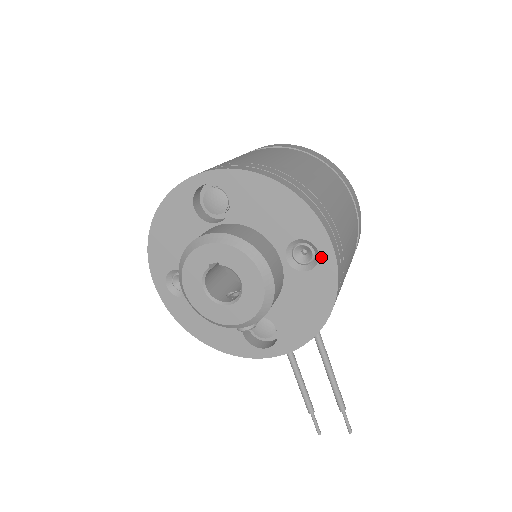
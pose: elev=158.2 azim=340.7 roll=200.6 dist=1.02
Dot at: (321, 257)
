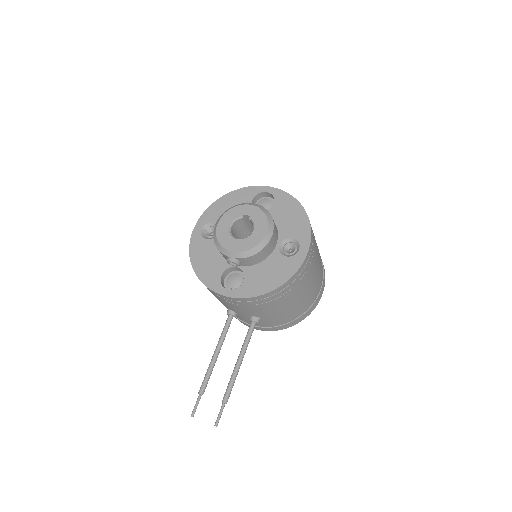
Dot at: (299, 253)
